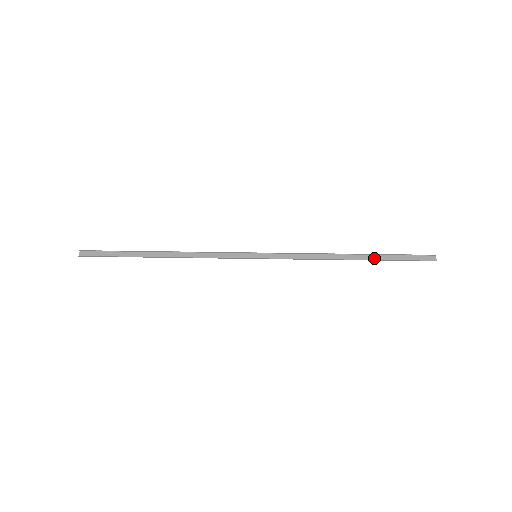
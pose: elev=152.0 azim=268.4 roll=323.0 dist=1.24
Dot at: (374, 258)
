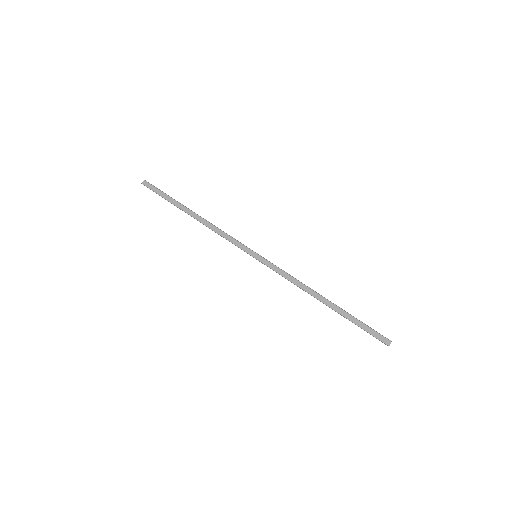
Dot at: (341, 312)
